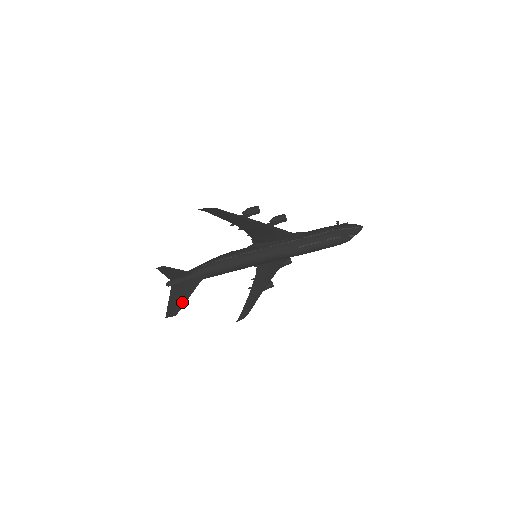
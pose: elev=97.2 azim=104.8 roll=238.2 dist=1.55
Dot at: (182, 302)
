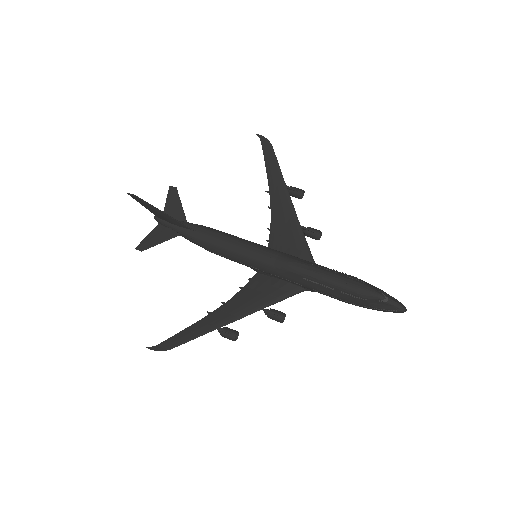
Dot at: (153, 206)
